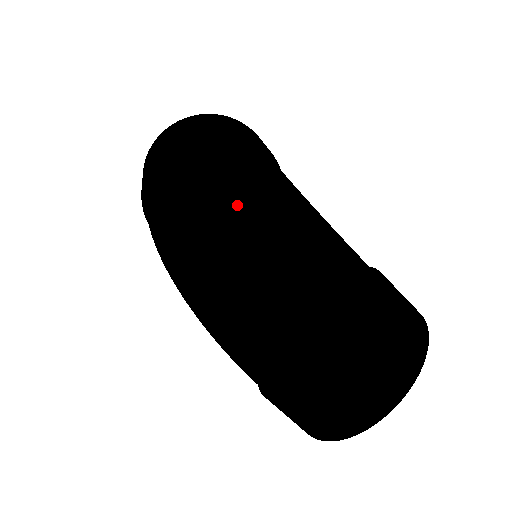
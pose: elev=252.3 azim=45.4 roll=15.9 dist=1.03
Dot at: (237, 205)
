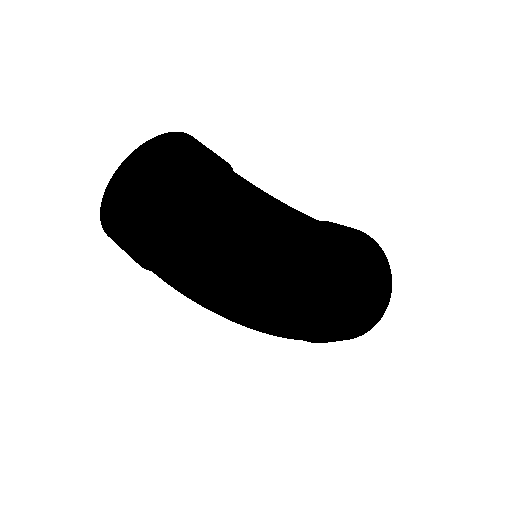
Dot at: (273, 261)
